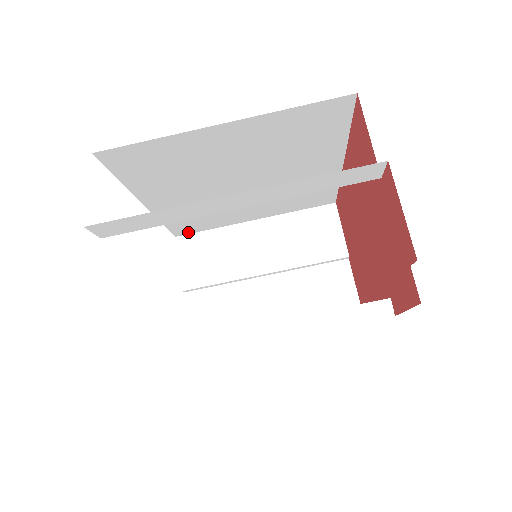
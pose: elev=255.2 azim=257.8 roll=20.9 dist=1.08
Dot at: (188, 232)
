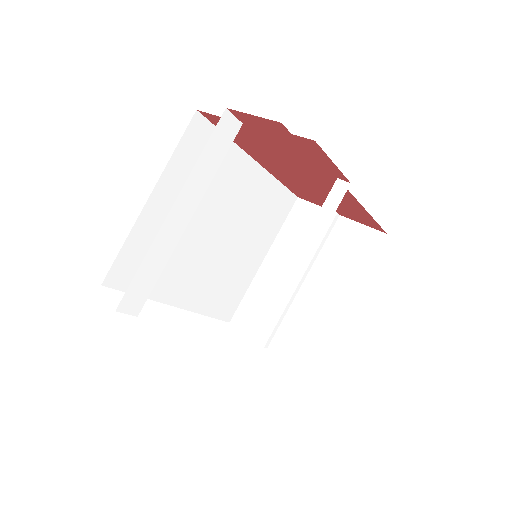
Dot at: (233, 310)
